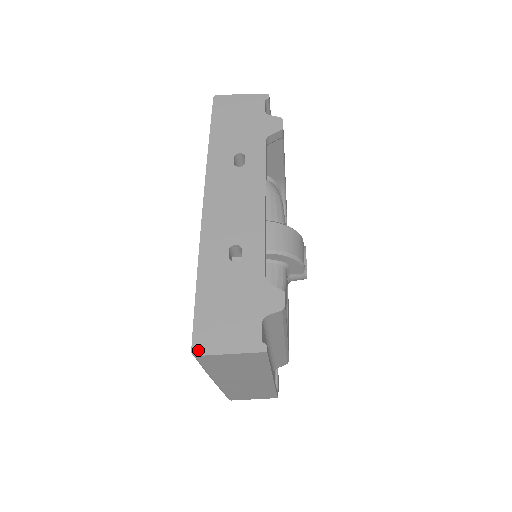
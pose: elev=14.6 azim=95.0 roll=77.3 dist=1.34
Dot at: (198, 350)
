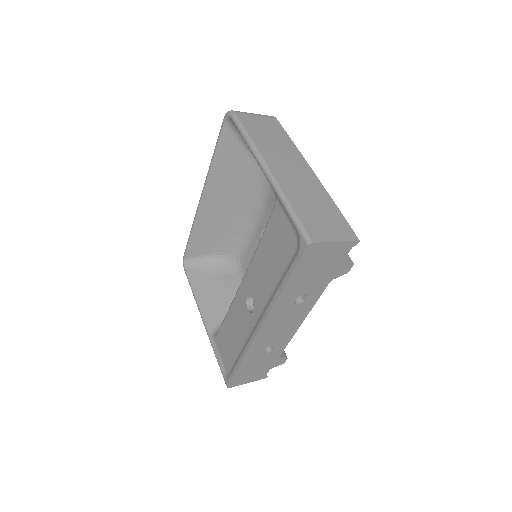
Dot at: (231, 386)
